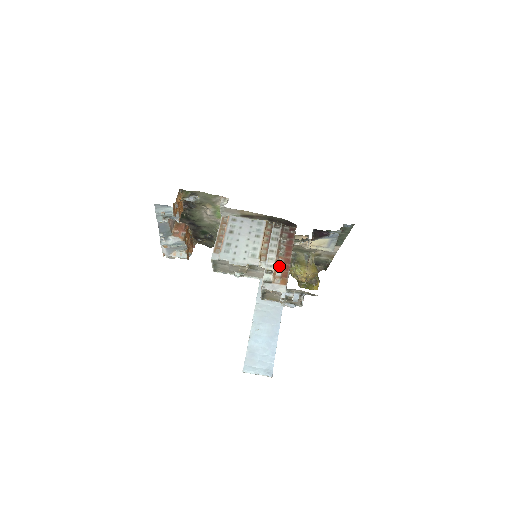
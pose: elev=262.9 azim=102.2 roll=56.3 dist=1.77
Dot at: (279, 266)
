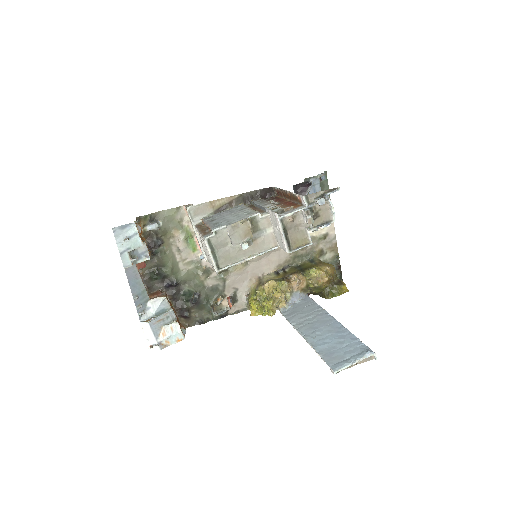
Dot at: (282, 207)
